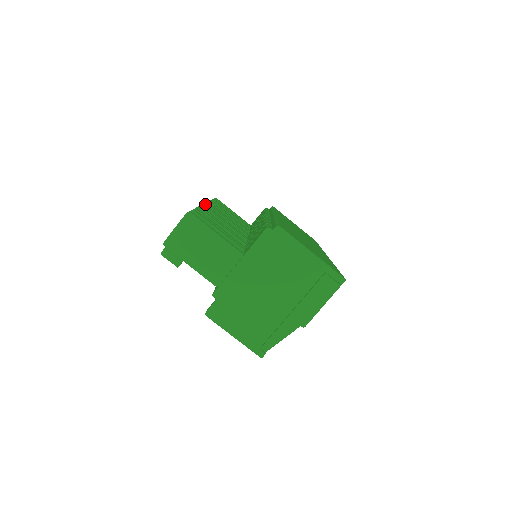
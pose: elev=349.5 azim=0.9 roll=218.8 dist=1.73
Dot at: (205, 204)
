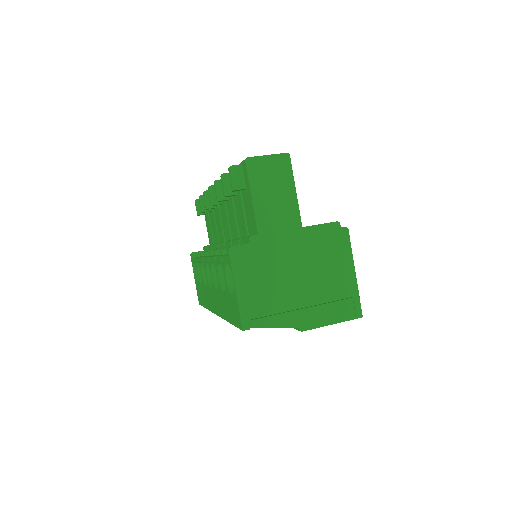
Dot at: occluded
